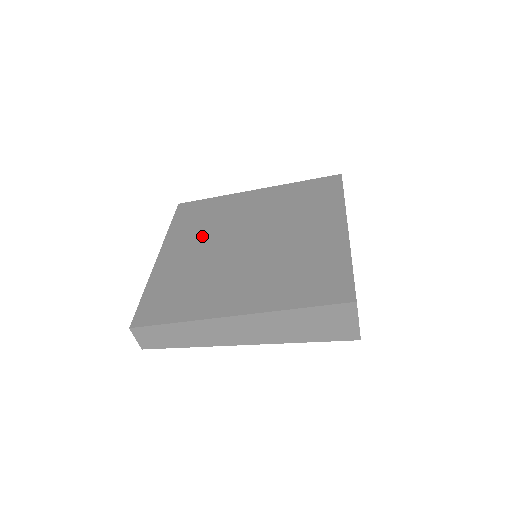
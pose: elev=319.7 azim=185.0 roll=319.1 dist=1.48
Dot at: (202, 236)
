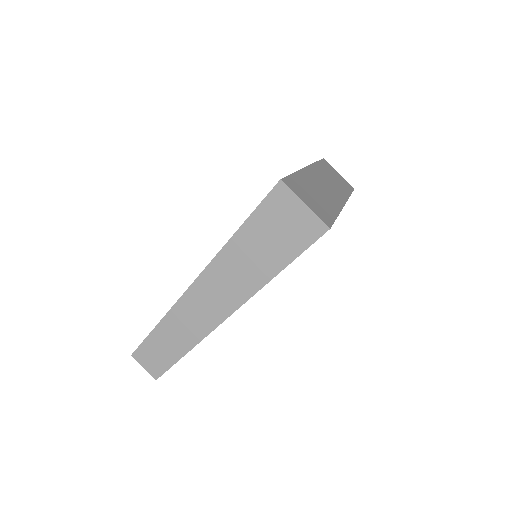
Dot at: occluded
